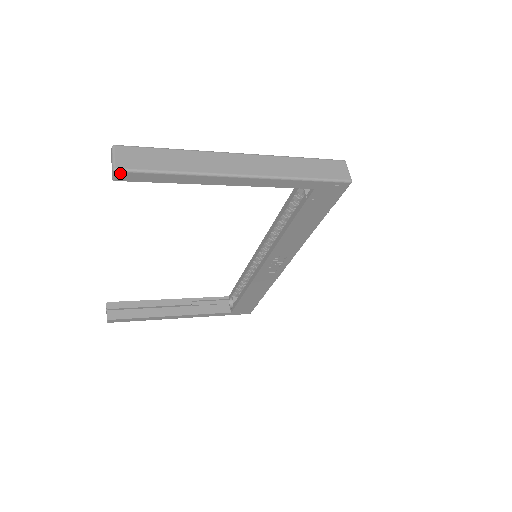
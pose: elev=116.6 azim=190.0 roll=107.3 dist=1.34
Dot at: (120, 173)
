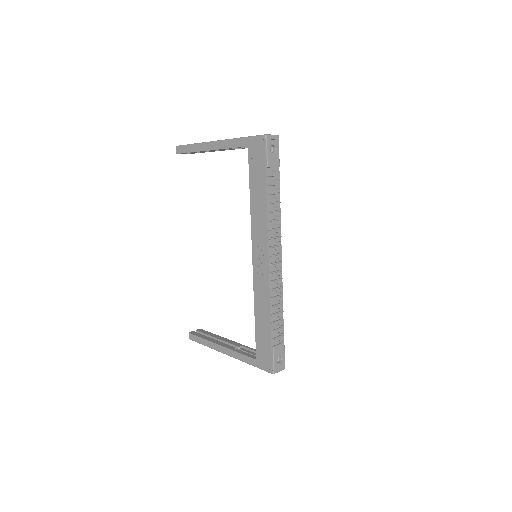
Dot at: (178, 148)
